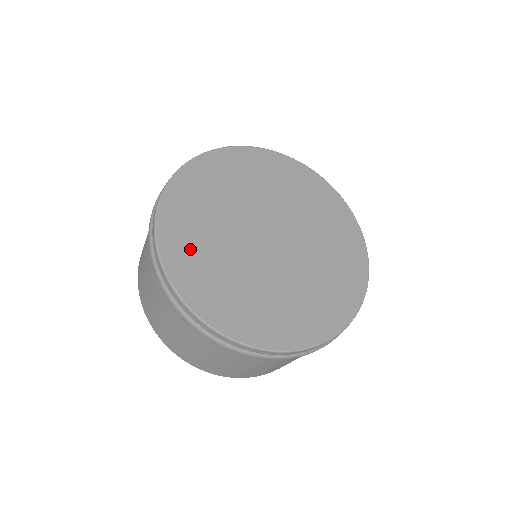
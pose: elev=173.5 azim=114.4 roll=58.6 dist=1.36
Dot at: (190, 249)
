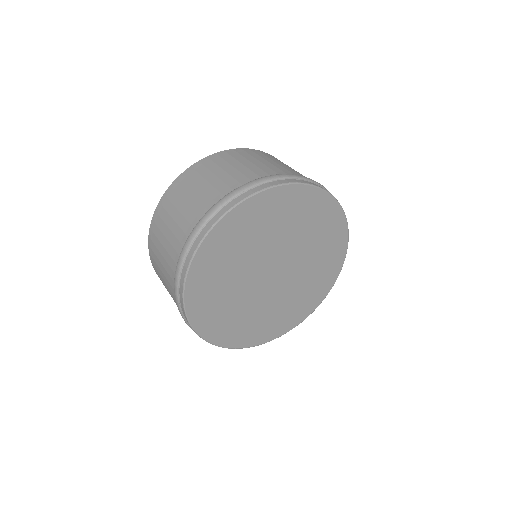
Dot at: (210, 303)
